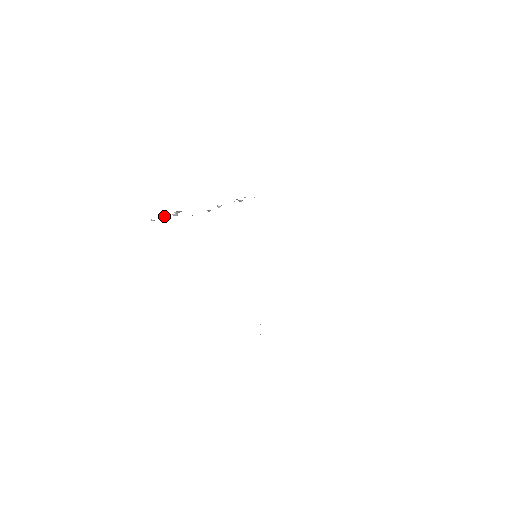
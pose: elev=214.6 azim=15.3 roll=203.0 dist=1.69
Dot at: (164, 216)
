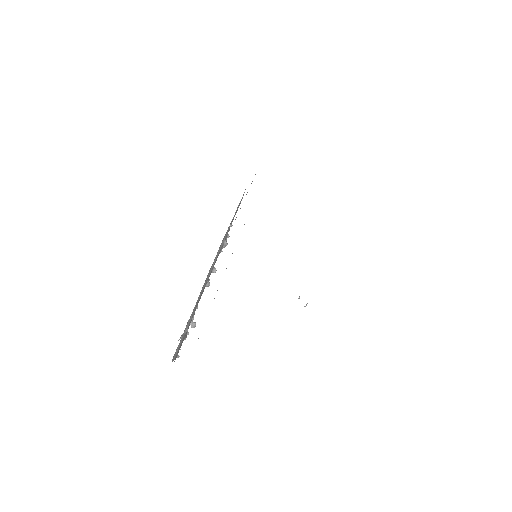
Dot at: occluded
